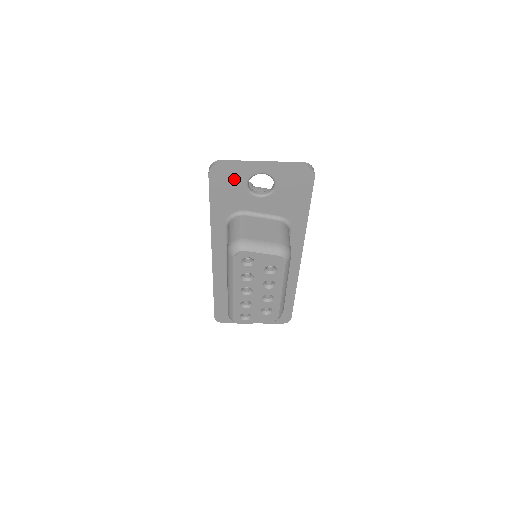
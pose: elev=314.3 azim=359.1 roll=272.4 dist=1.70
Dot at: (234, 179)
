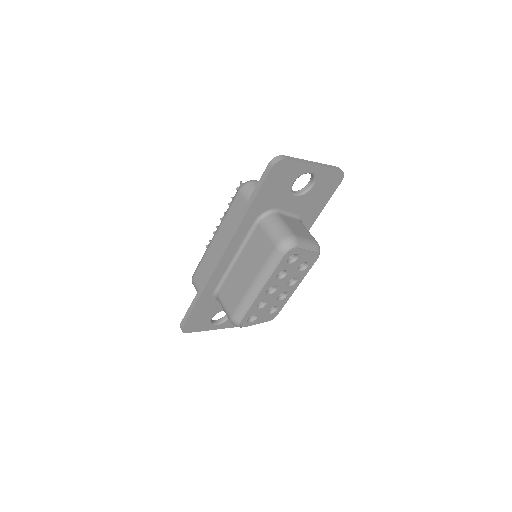
Dot at: (288, 176)
